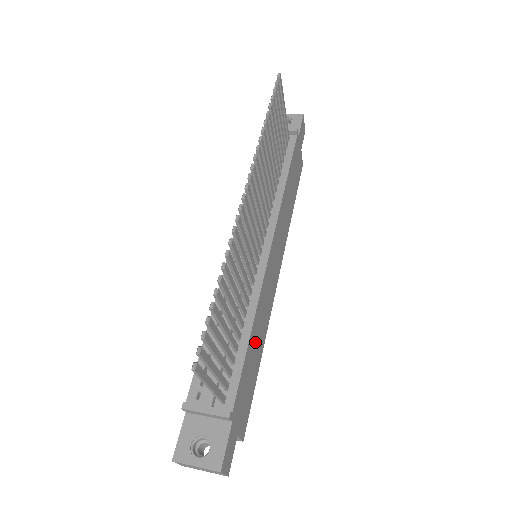
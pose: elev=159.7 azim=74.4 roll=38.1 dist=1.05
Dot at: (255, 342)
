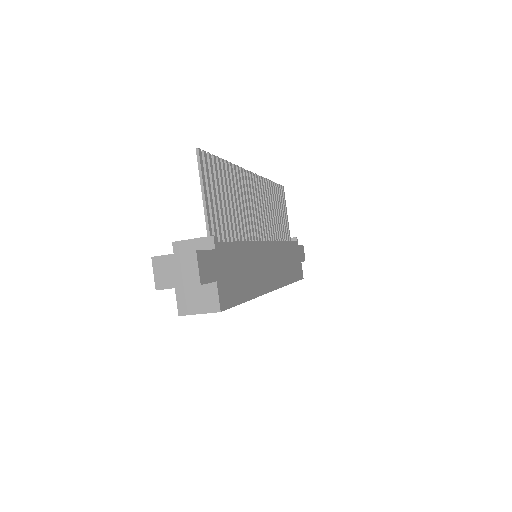
Dot at: (246, 264)
